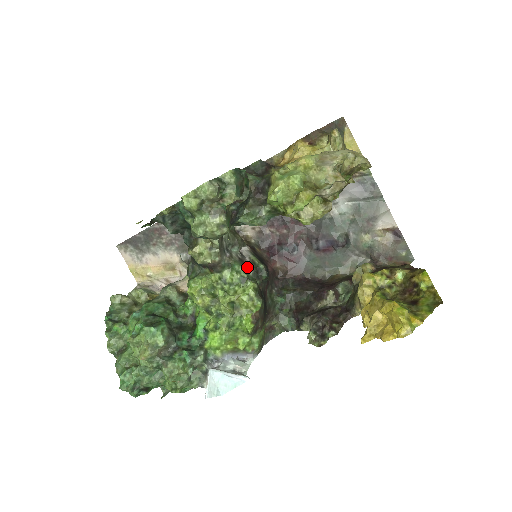
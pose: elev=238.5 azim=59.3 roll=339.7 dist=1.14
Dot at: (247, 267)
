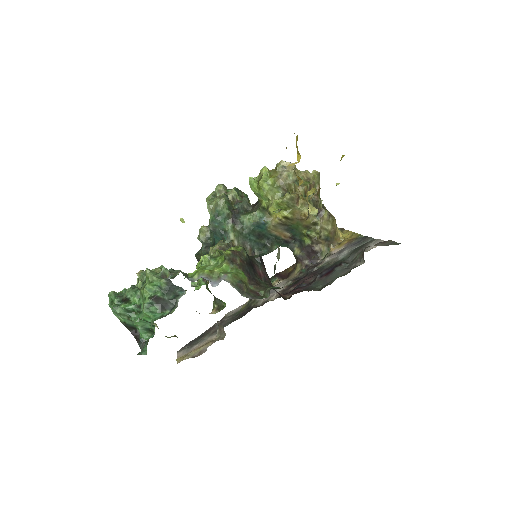
Dot at: occluded
